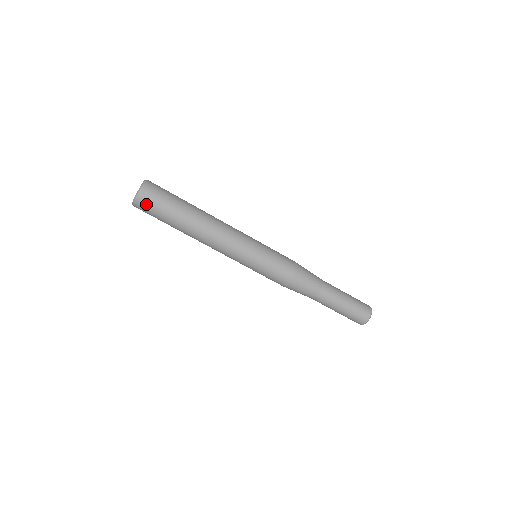
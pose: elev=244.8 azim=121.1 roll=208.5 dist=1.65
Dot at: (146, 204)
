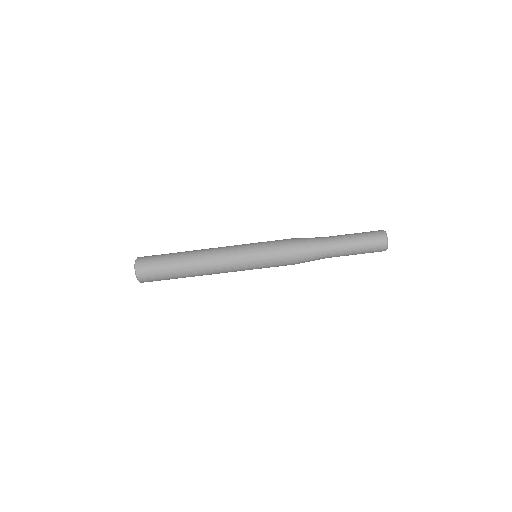
Dot at: (146, 275)
